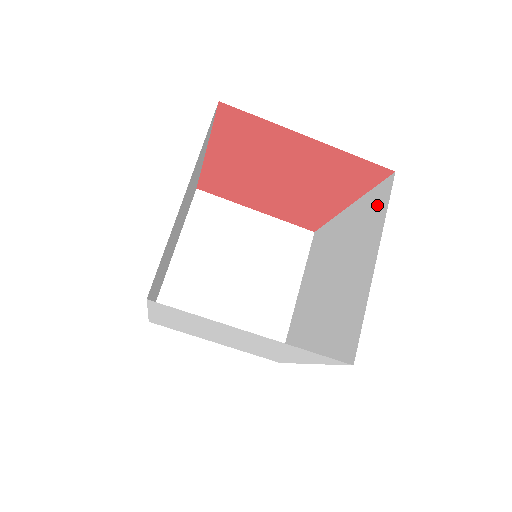
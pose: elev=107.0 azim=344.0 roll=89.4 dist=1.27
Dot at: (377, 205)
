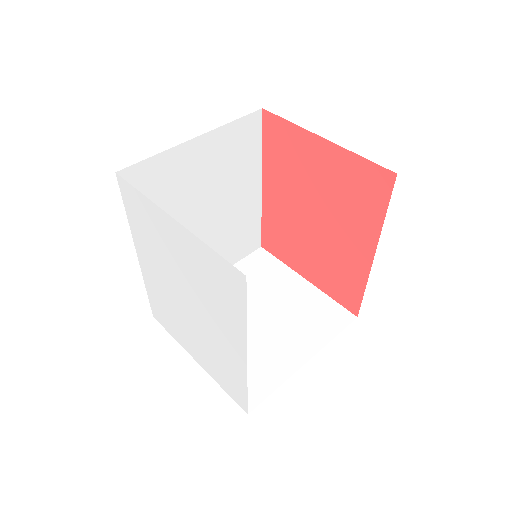
Dot at: occluded
